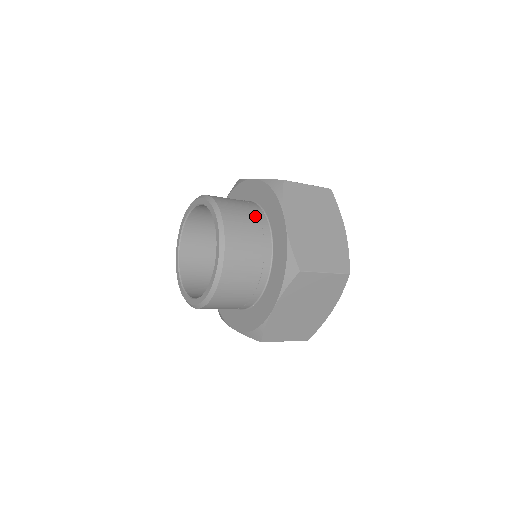
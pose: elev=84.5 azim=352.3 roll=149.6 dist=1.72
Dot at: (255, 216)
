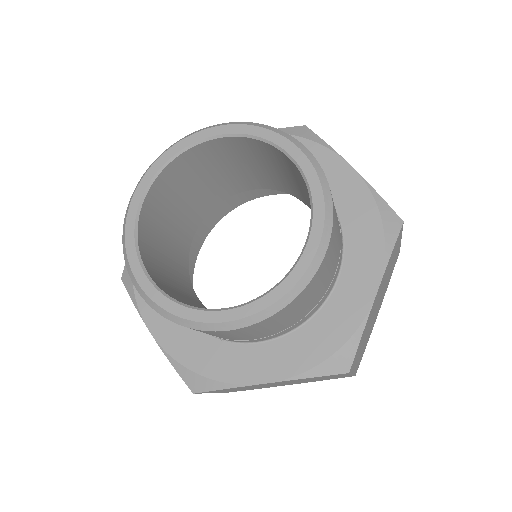
Dot at: (340, 241)
